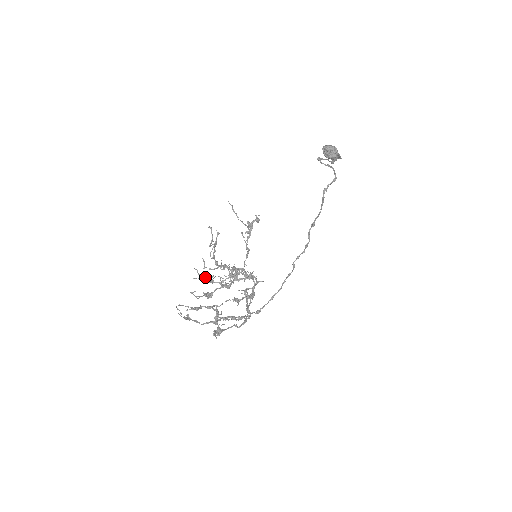
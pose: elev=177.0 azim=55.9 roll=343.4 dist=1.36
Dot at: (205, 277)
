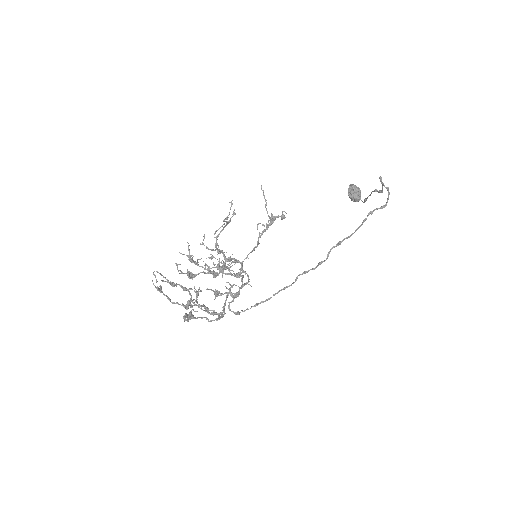
Dot at: (193, 256)
